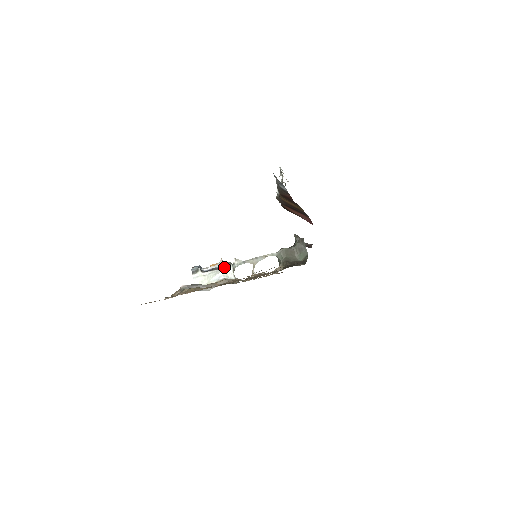
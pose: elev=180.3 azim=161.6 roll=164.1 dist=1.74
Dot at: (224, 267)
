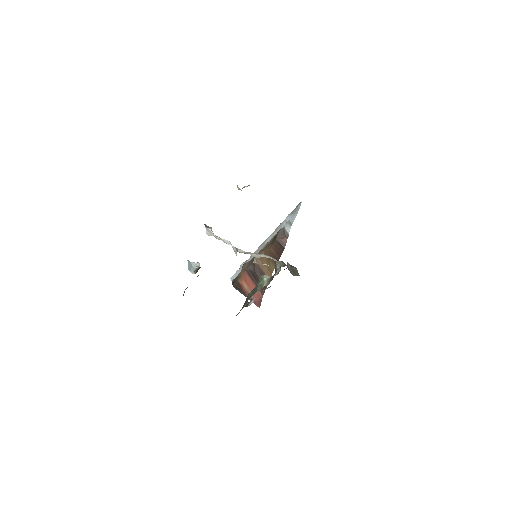
Dot at: occluded
